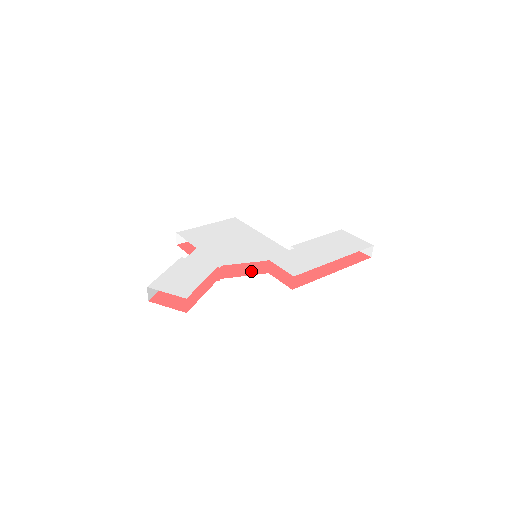
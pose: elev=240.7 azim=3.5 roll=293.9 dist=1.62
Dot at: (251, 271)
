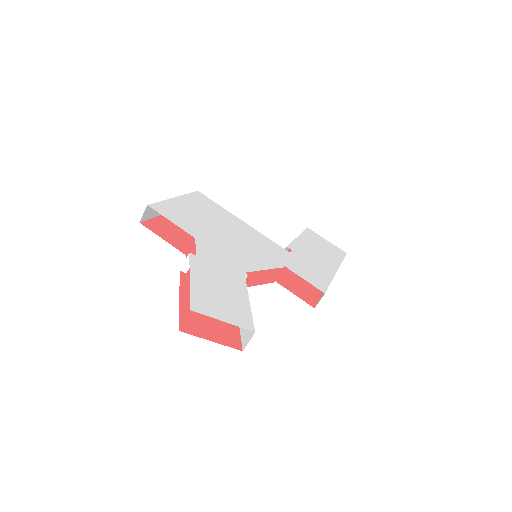
Dot at: (258, 278)
